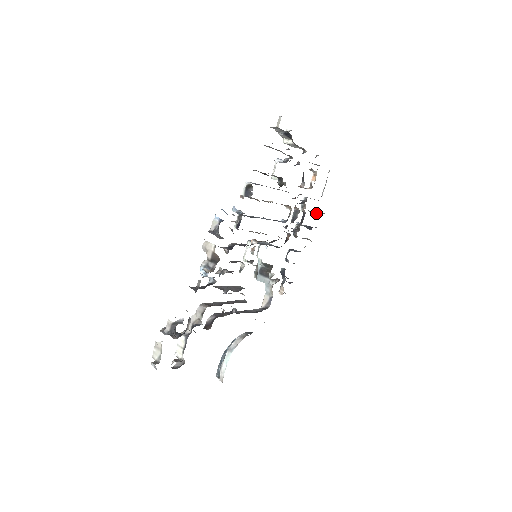
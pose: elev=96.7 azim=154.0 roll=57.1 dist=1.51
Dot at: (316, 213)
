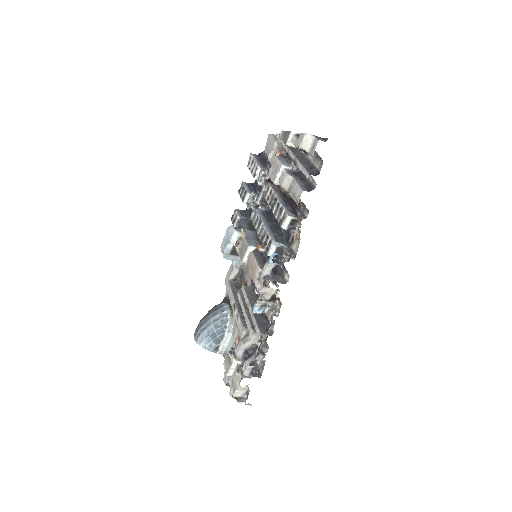
Dot at: occluded
